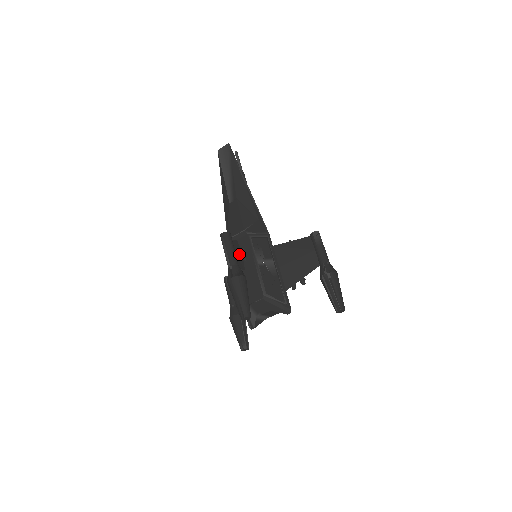
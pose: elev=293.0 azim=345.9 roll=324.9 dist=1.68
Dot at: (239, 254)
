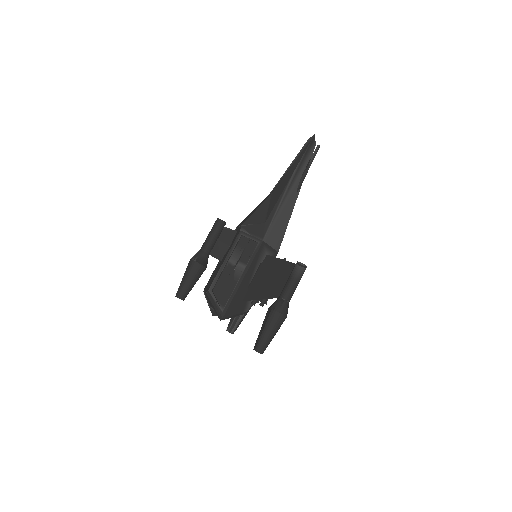
Dot at: (224, 244)
